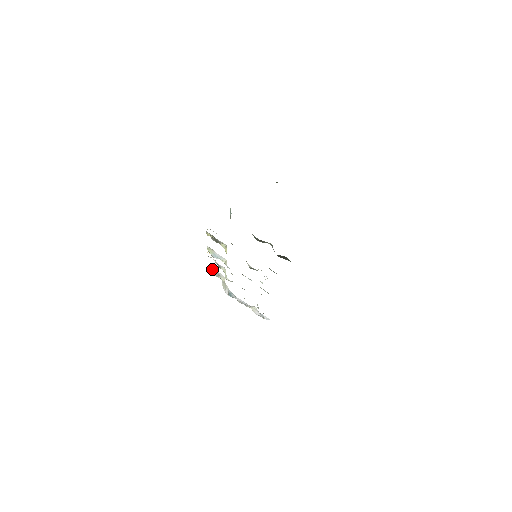
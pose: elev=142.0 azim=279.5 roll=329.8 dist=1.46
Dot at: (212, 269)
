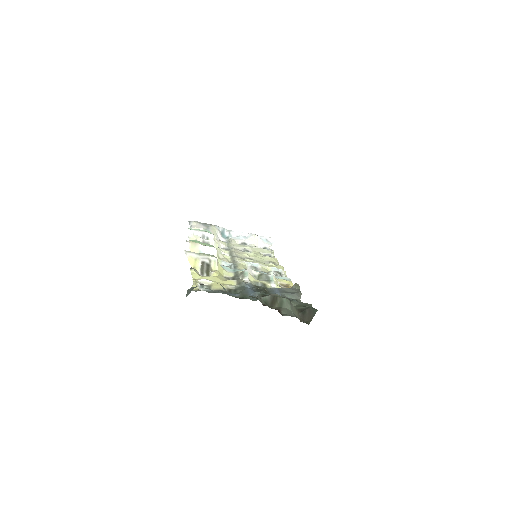
Dot at: (196, 234)
